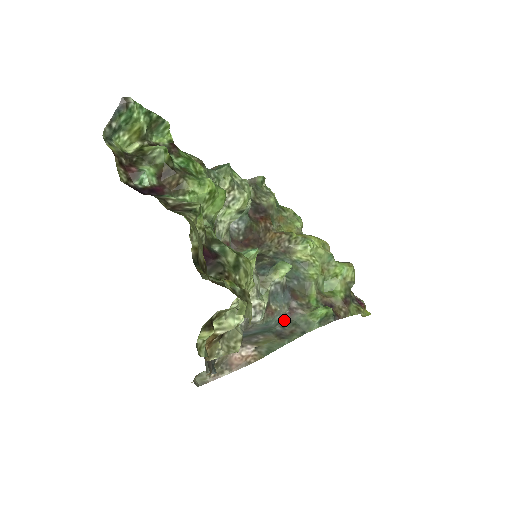
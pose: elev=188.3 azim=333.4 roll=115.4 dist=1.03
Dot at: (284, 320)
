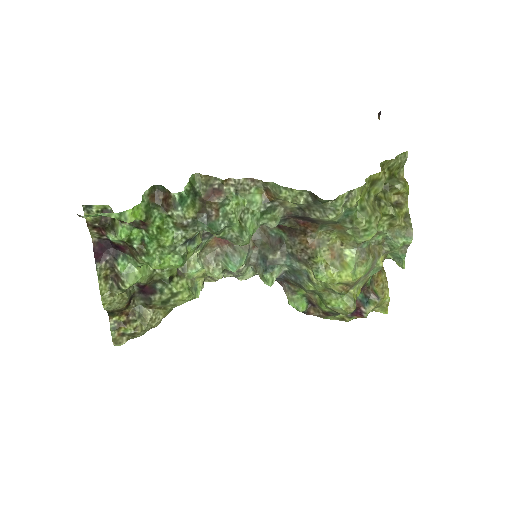
Dot at: (276, 280)
